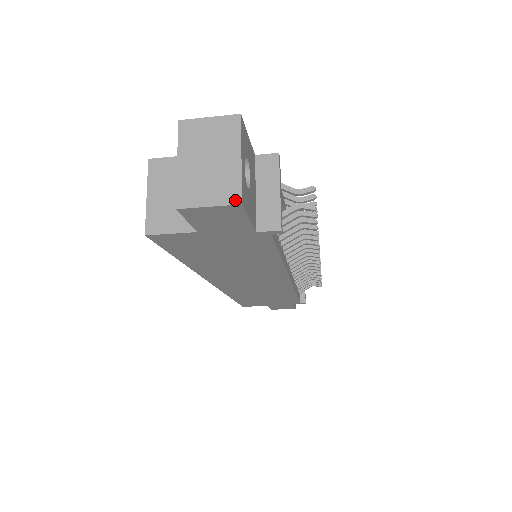
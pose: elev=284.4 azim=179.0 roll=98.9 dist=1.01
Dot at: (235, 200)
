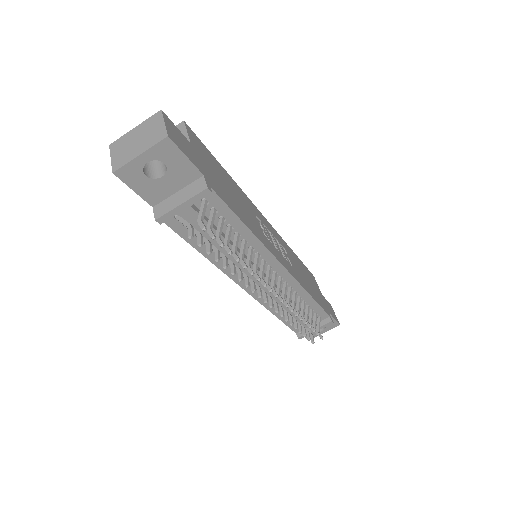
Dot at: (115, 168)
